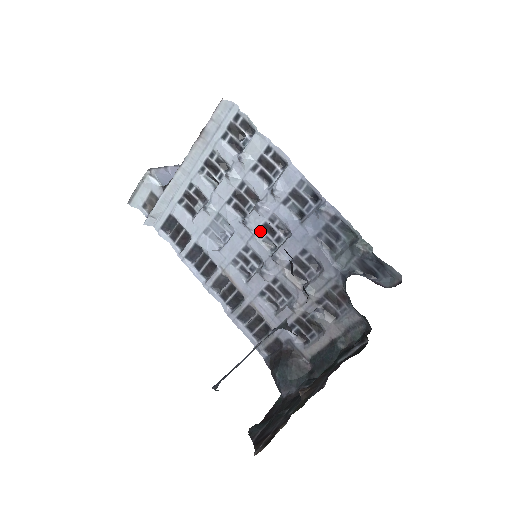
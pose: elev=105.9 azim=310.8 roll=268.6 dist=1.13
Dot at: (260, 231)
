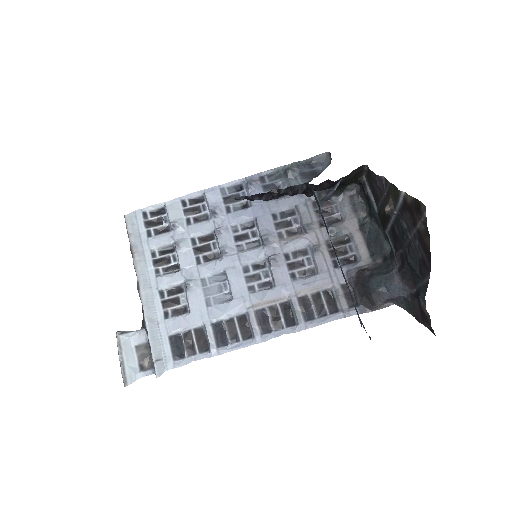
Dot at: (238, 246)
